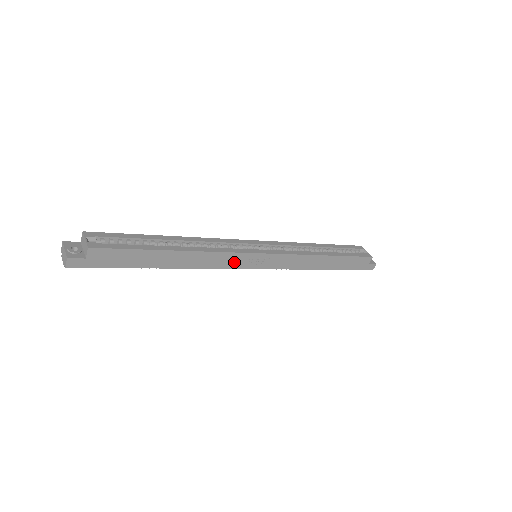
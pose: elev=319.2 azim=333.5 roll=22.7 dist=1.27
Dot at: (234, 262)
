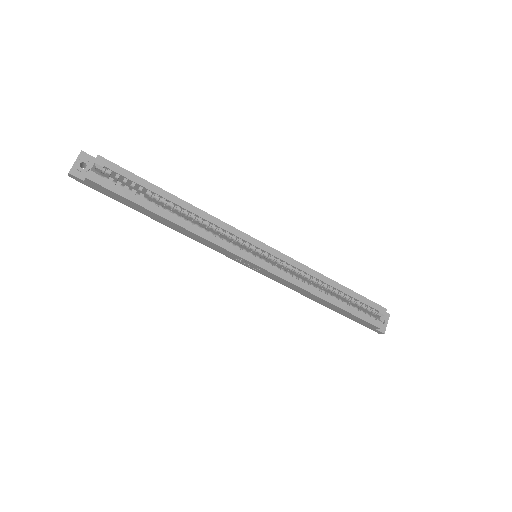
Dot at: (224, 252)
